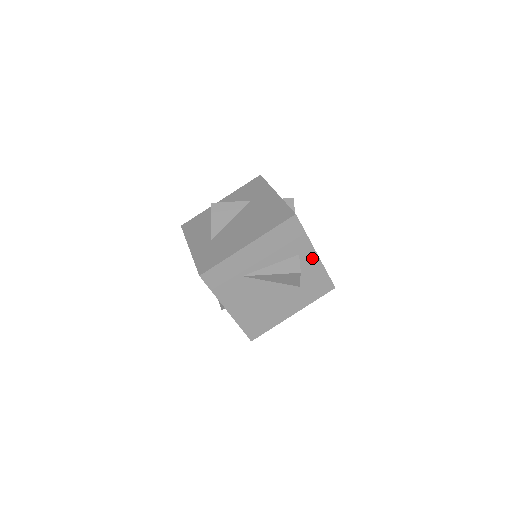
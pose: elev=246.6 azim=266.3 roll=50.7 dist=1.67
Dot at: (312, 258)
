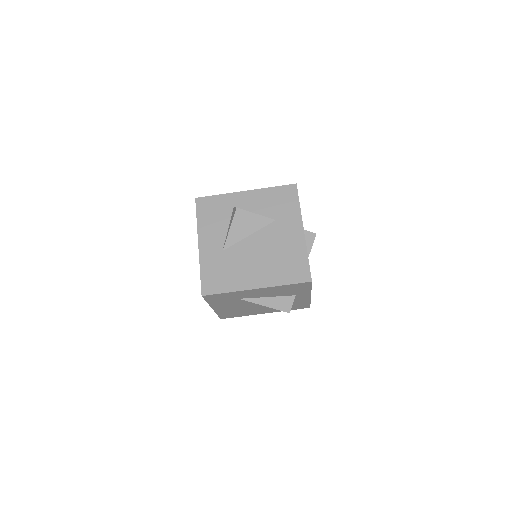
Dot at: (305, 297)
